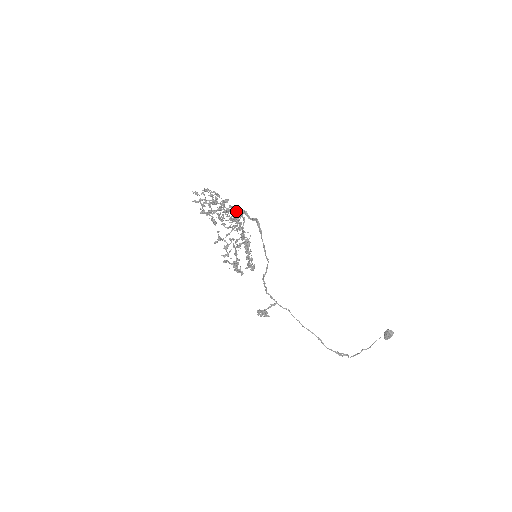
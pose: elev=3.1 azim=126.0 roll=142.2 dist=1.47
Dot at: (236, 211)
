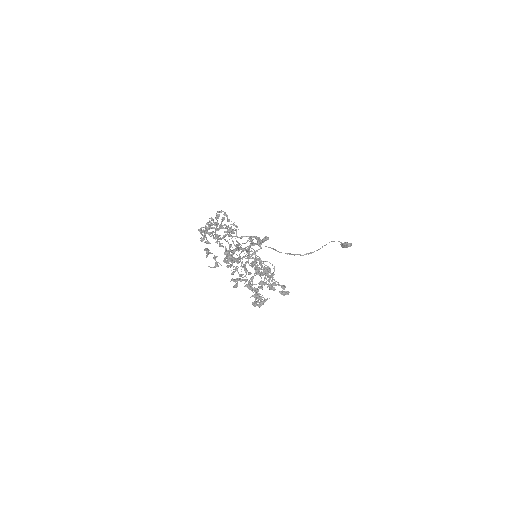
Dot at: (236, 230)
